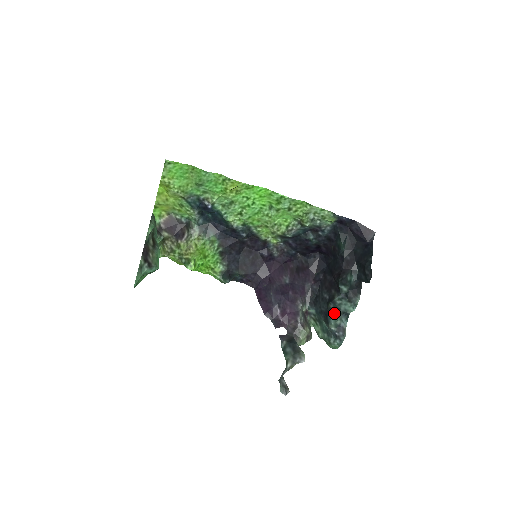
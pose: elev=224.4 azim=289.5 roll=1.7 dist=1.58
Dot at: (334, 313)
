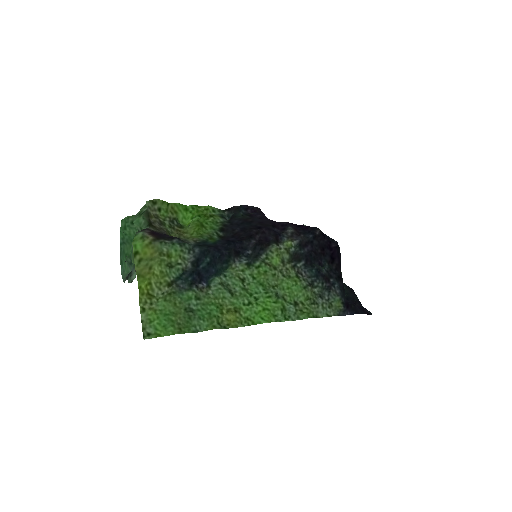
Dot at: occluded
